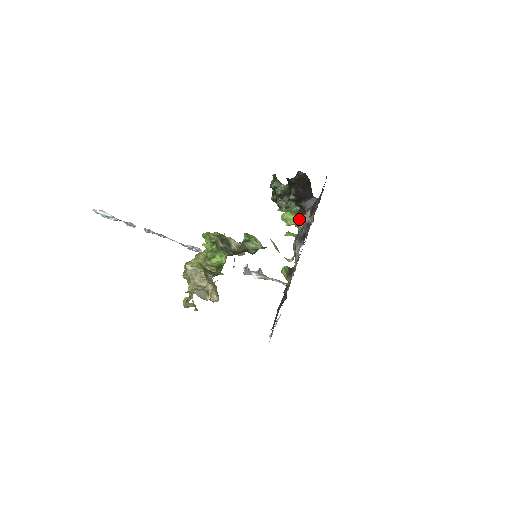
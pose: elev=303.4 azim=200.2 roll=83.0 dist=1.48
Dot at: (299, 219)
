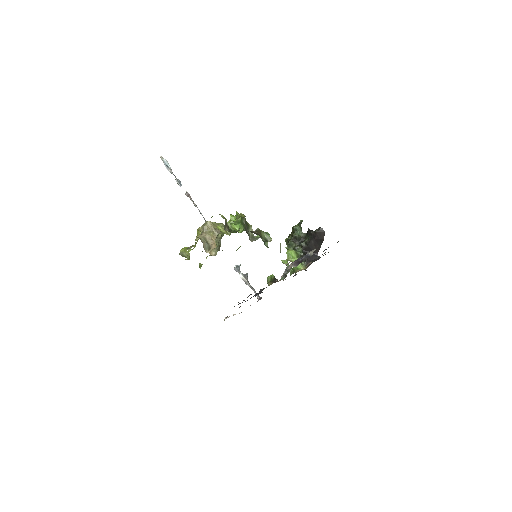
Dot at: occluded
